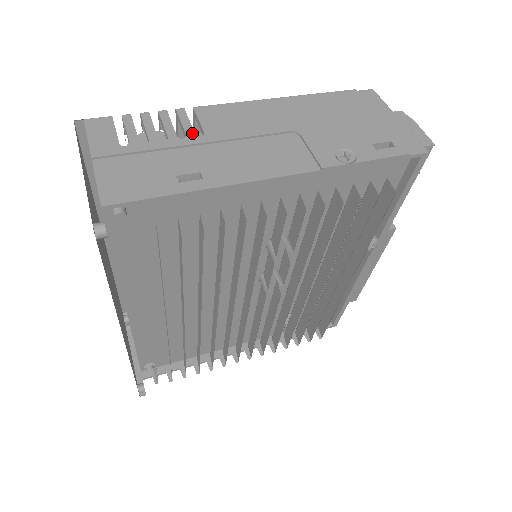
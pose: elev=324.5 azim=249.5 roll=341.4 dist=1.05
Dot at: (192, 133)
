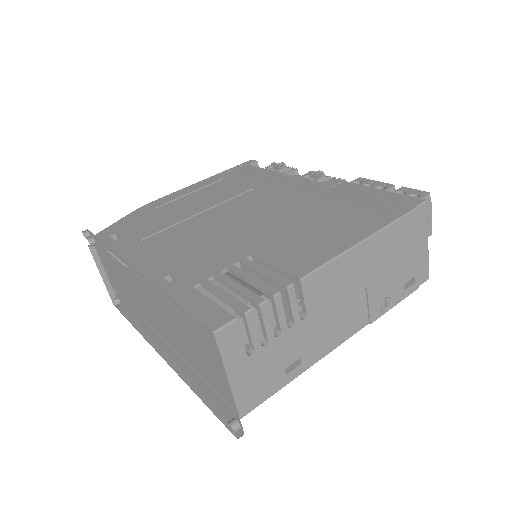
Dot at: (298, 318)
